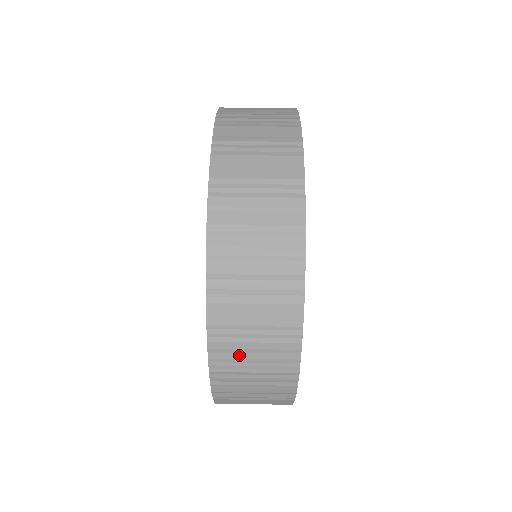
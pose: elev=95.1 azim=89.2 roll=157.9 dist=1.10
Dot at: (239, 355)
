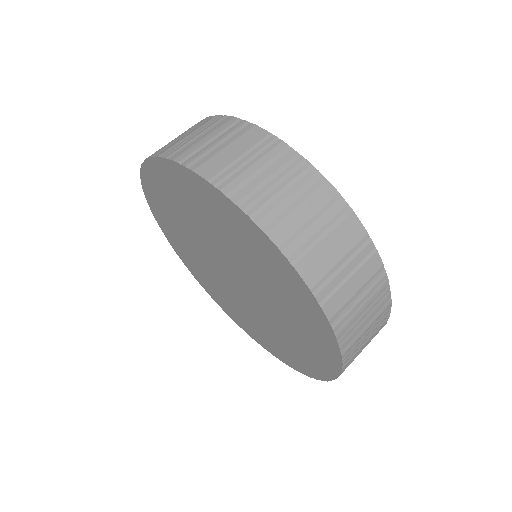
Dot at: (254, 183)
